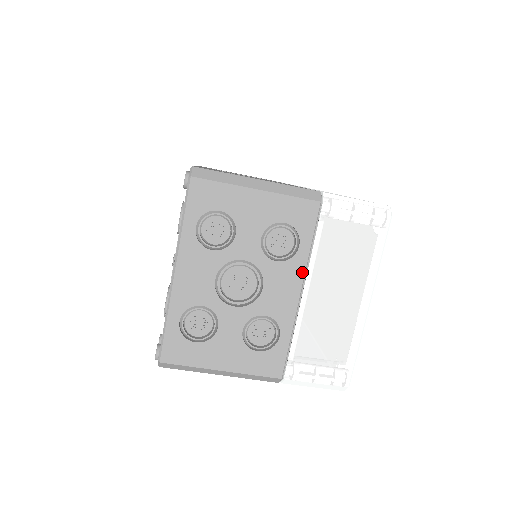
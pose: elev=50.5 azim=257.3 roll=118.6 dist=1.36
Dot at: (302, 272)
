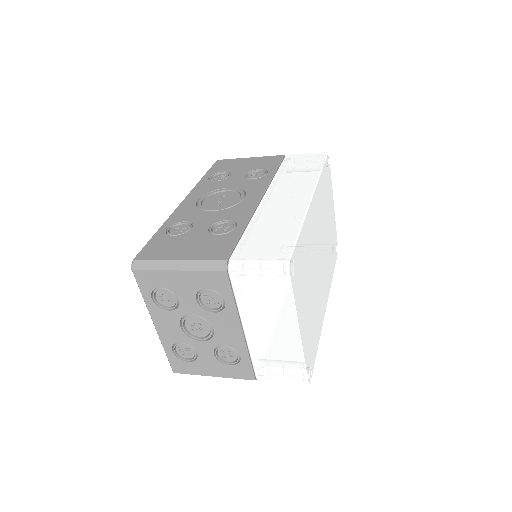
Dot at: (236, 317)
